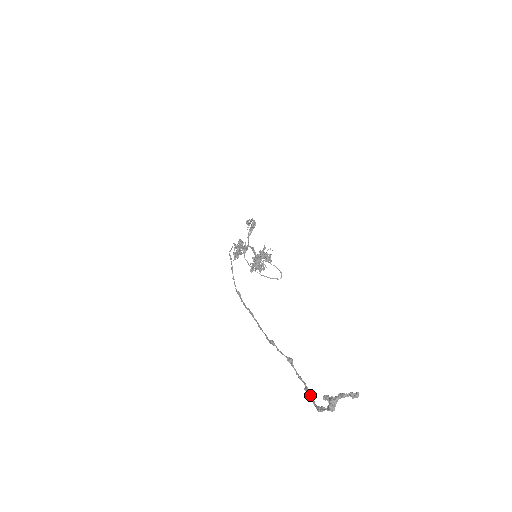
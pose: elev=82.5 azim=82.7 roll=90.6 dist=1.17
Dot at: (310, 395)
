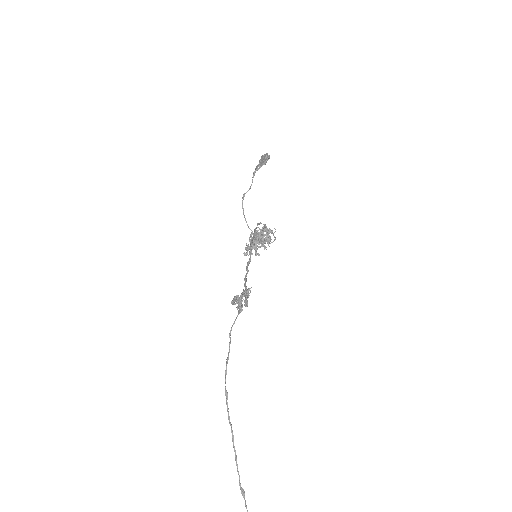
Dot at: out of frame
